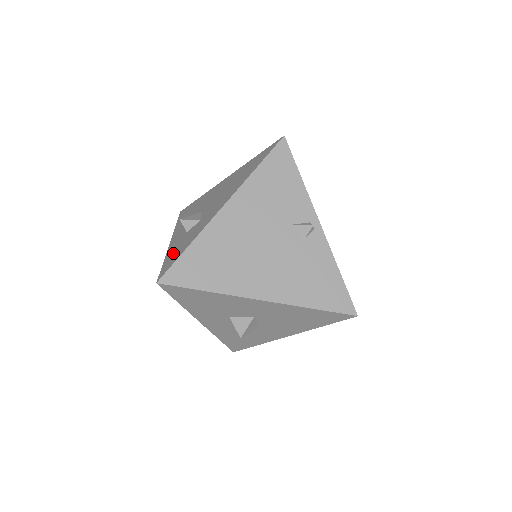
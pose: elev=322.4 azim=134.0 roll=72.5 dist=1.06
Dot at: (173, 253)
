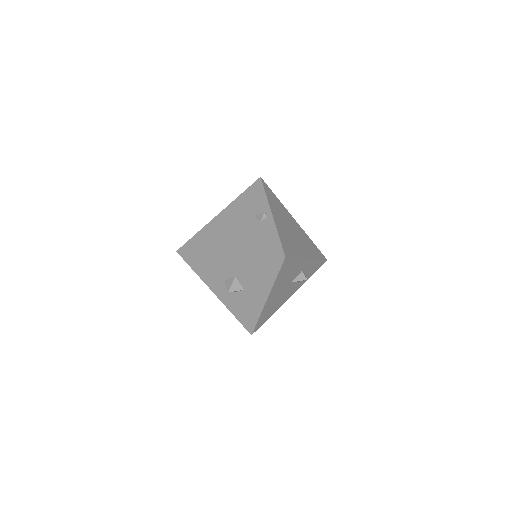
Dot at: occluded
